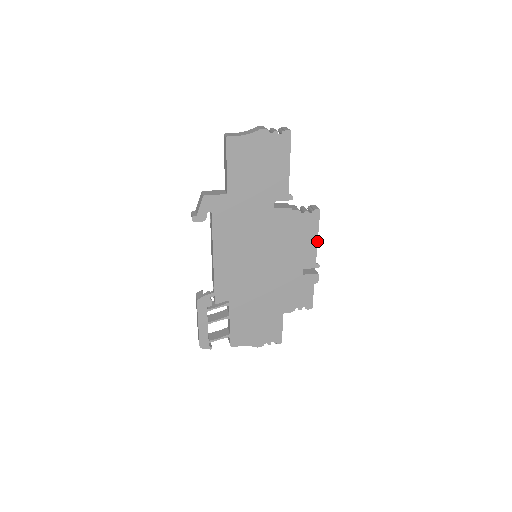
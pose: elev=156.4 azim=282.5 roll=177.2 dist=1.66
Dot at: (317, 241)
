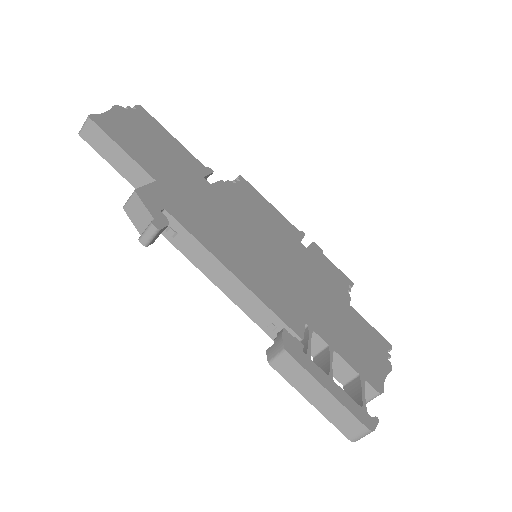
Dot at: (274, 208)
